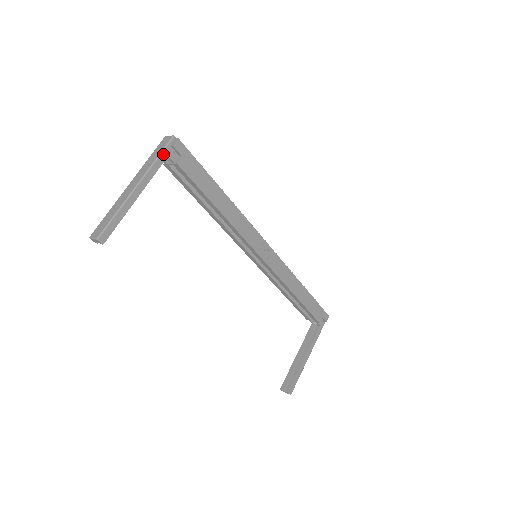
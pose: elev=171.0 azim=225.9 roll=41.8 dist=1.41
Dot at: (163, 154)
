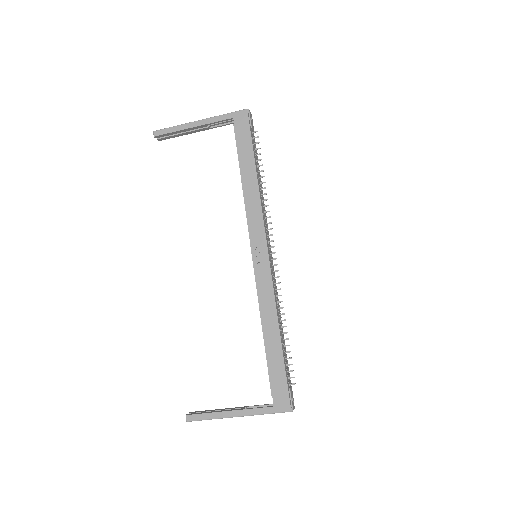
Dot at: (231, 114)
